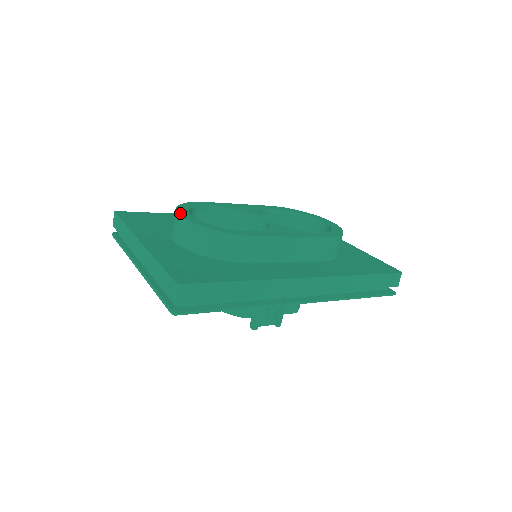
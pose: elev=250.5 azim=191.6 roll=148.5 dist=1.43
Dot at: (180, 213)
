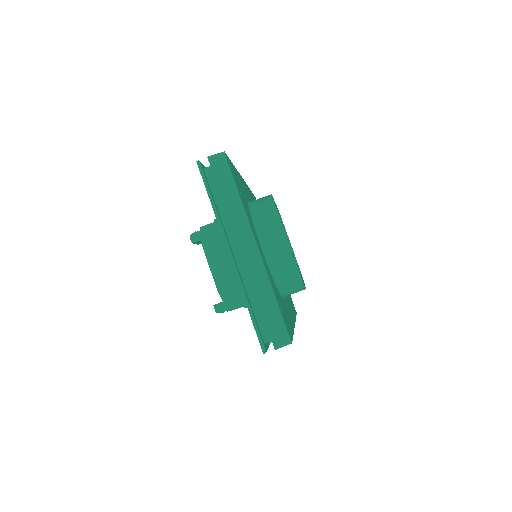
Dot at: occluded
